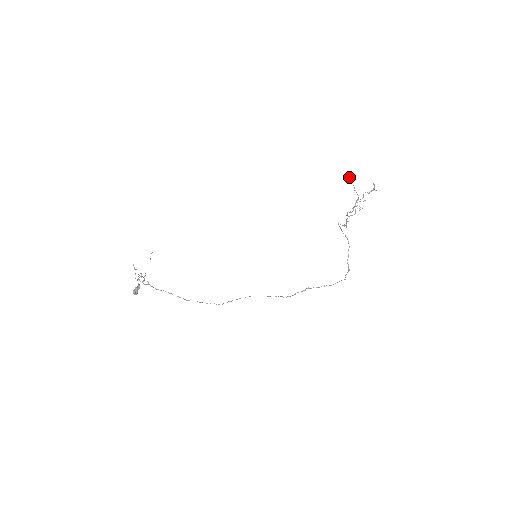
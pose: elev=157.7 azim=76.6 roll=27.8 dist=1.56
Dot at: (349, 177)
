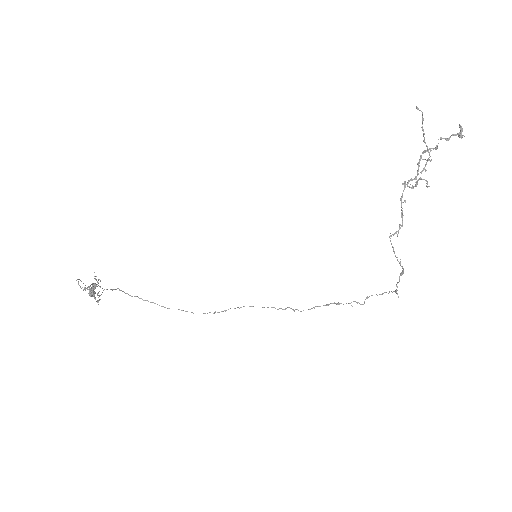
Dot at: (417, 107)
